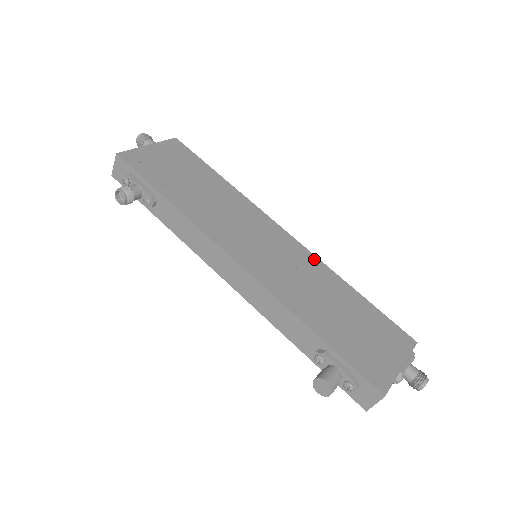
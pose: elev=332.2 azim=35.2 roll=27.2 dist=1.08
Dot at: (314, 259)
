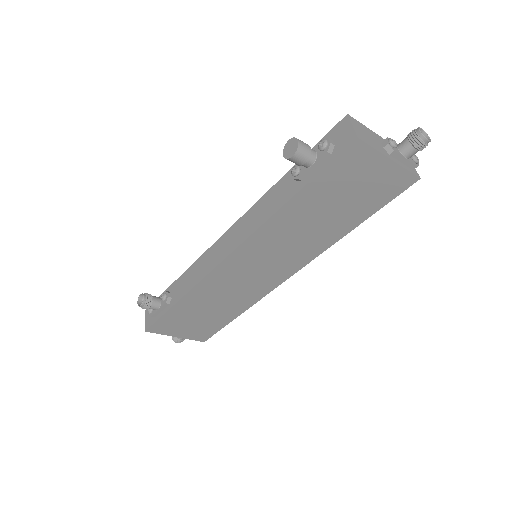
Dot at: occluded
